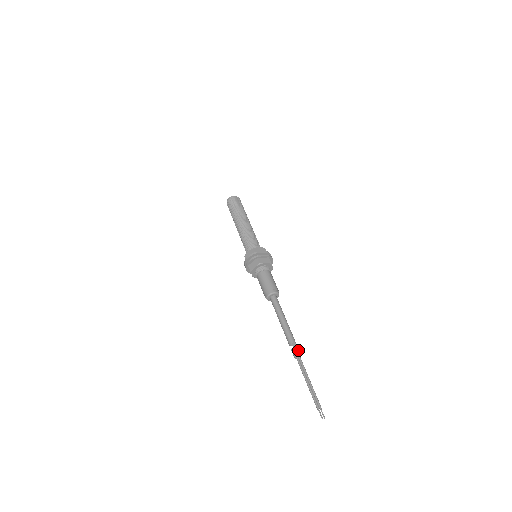
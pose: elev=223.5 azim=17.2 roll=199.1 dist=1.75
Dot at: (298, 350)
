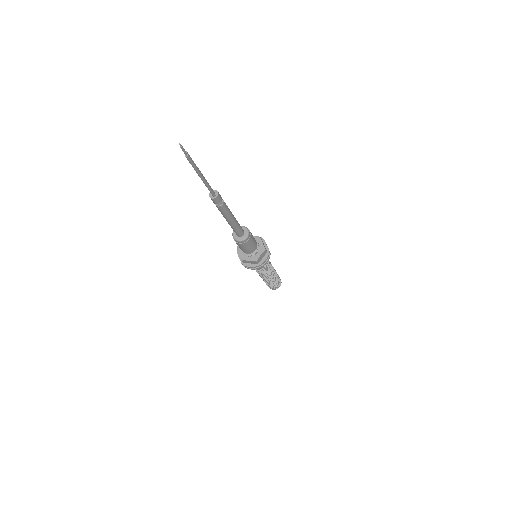
Dot at: (221, 197)
